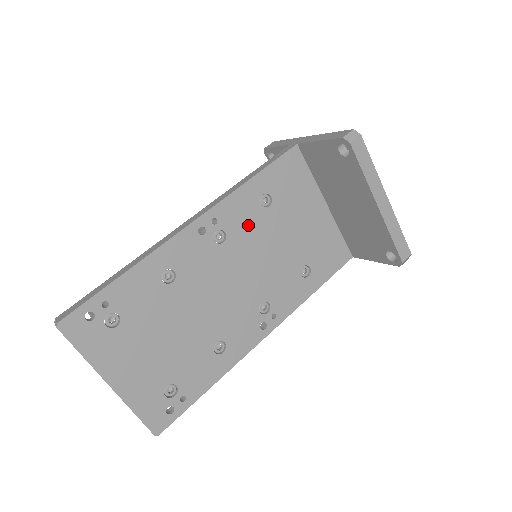
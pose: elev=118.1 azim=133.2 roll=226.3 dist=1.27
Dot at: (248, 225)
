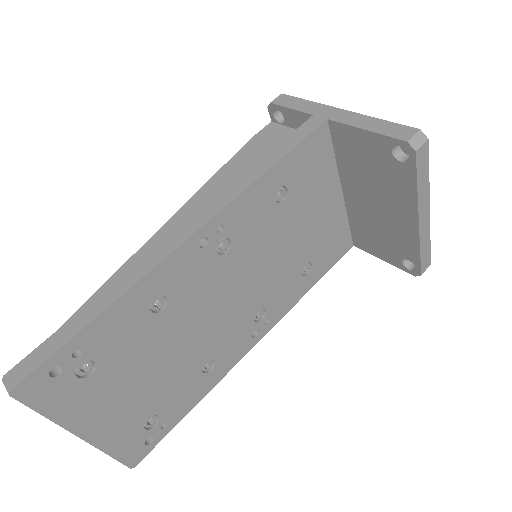
Dot at: (257, 227)
